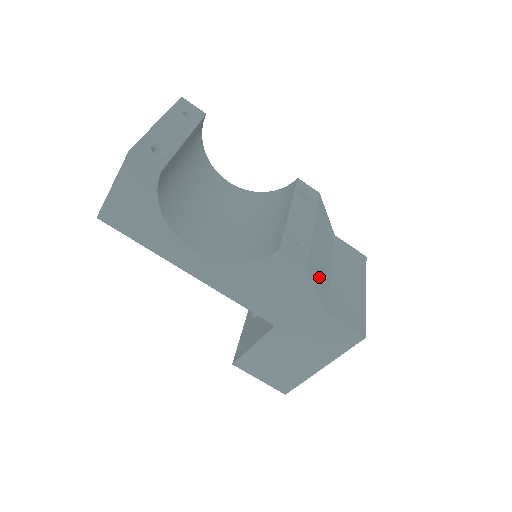
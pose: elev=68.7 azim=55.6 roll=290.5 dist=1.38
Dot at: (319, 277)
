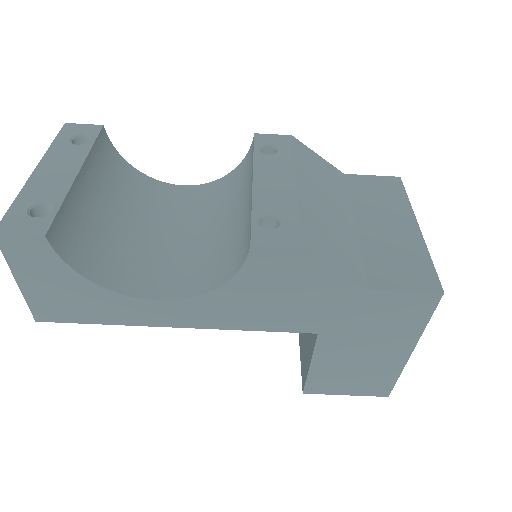
Dot at: (334, 247)
